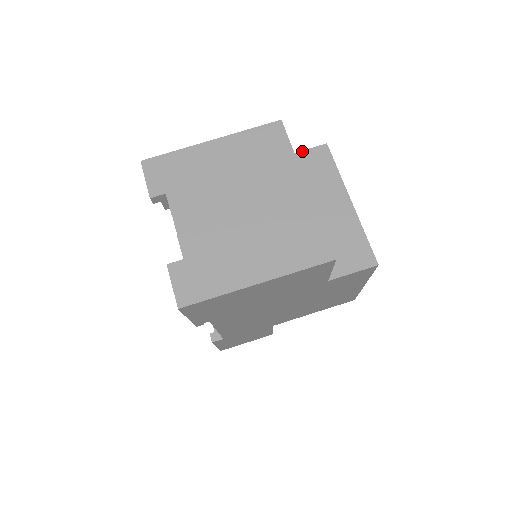
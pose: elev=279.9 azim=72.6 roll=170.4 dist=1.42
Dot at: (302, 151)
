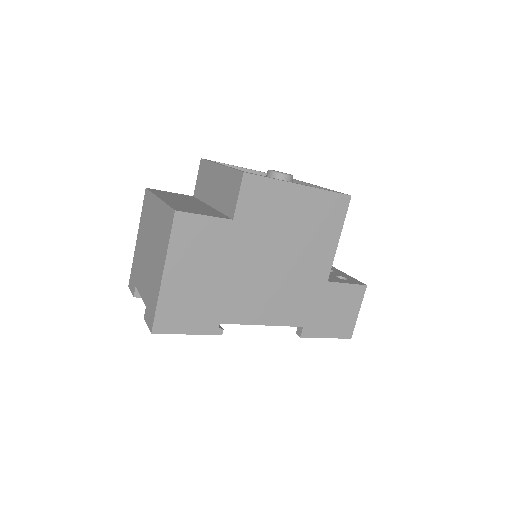
Dot at: (197, 179)
